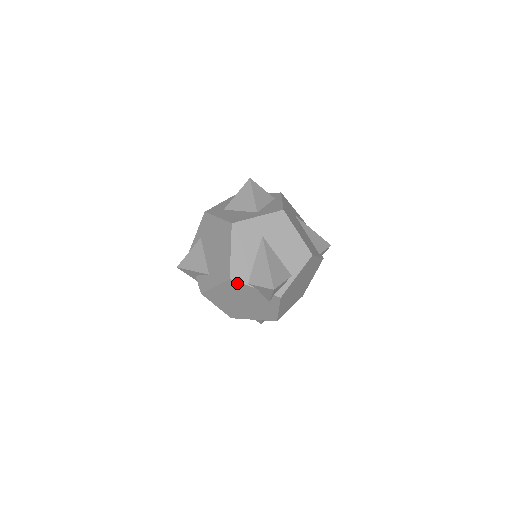
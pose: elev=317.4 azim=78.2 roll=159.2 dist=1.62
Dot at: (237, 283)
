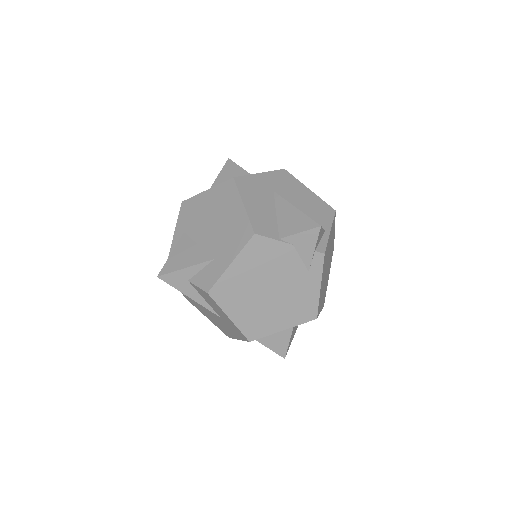
Dot at: (265, 241)
